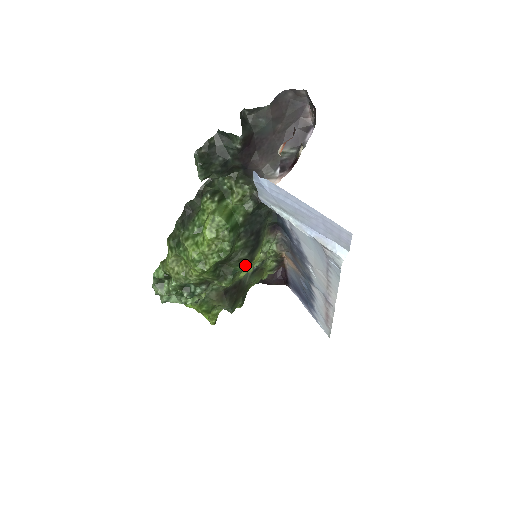
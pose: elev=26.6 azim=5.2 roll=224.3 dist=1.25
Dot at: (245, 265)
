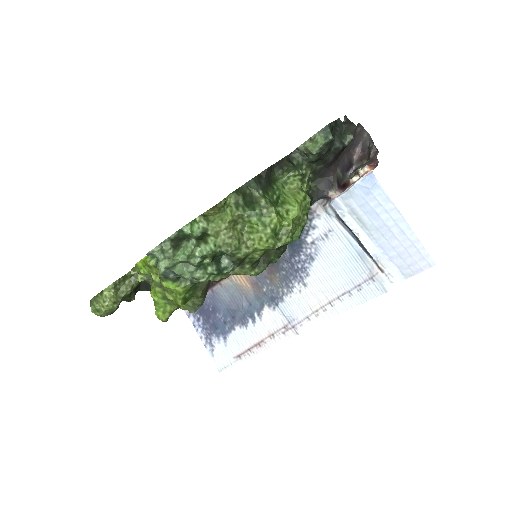
Dot at: occluded
